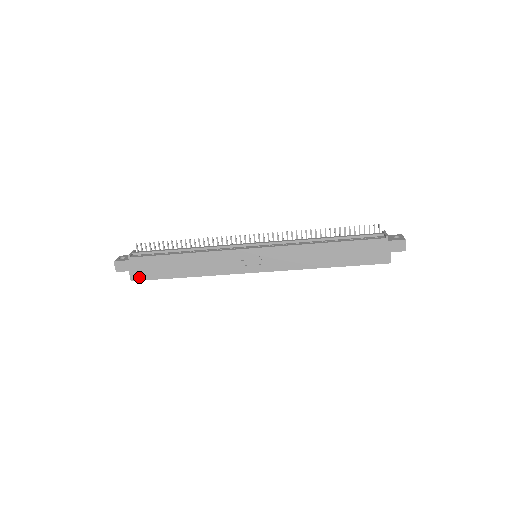
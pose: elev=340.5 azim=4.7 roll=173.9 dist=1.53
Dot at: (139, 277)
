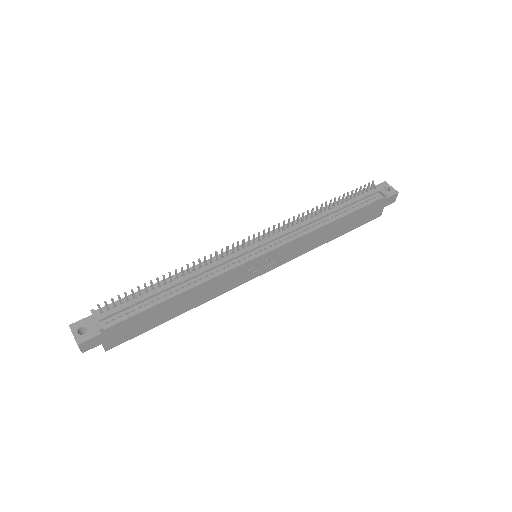
Dot at: (117, 342)
